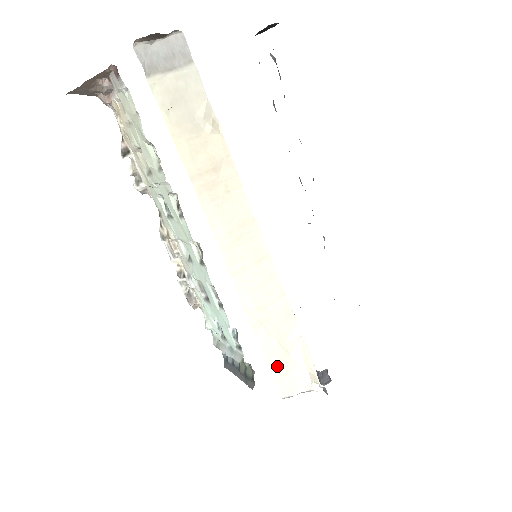
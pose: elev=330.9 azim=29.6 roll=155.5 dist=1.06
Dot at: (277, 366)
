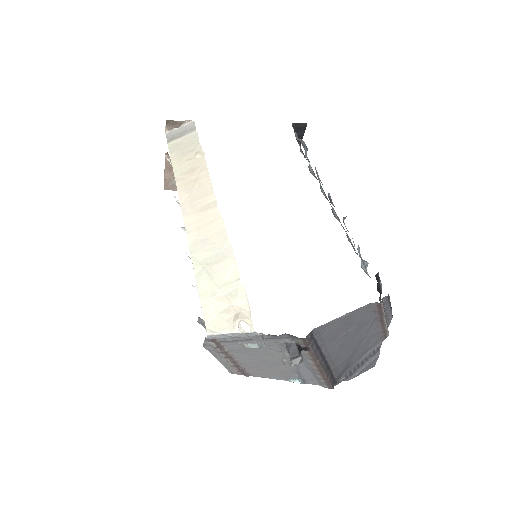
Dot at: (209, 303)
